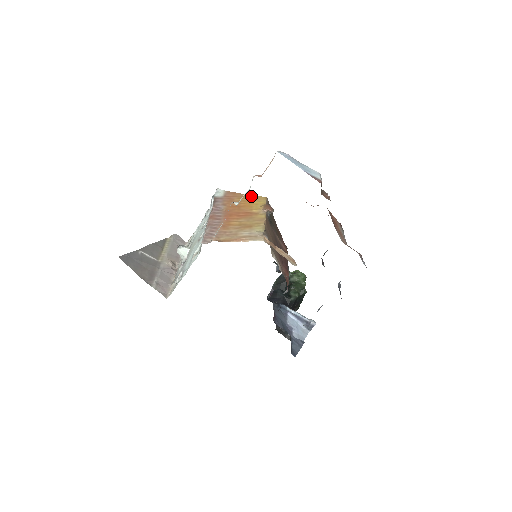
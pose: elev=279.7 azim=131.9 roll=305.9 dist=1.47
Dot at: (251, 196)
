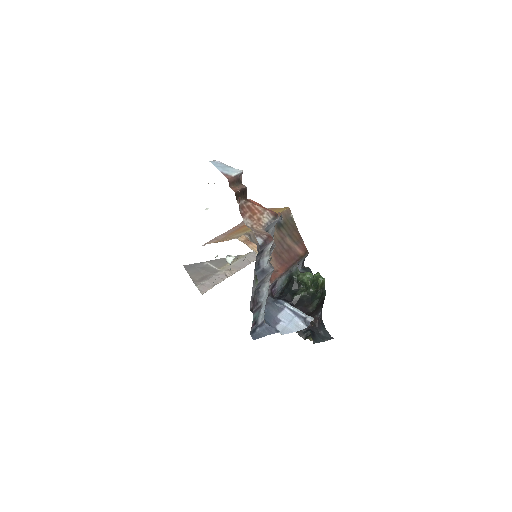
Dot at: (280, 208)
